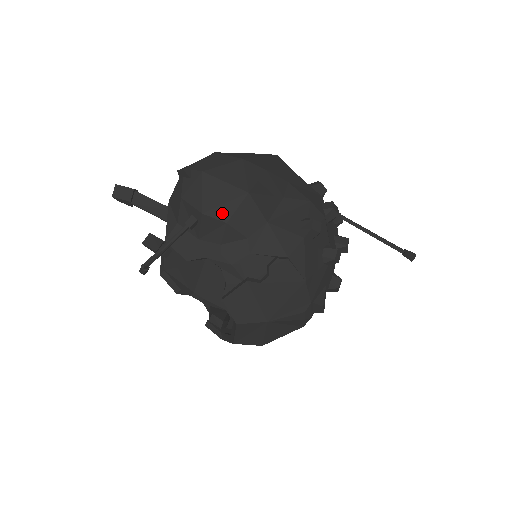
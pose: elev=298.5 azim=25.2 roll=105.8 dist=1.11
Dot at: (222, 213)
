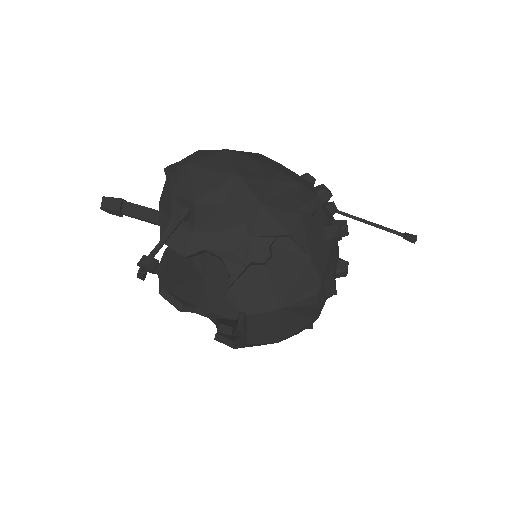
Dot at: (214, 198)
